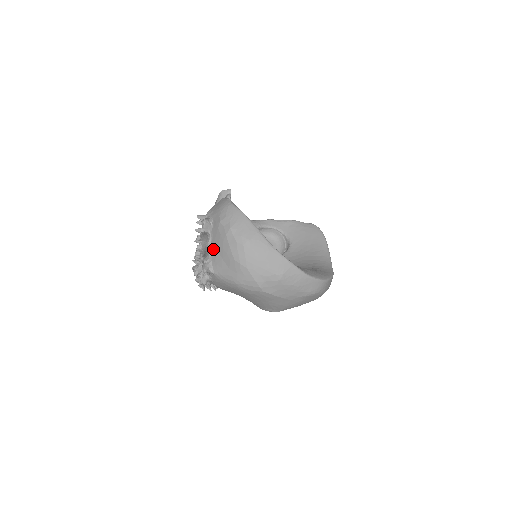
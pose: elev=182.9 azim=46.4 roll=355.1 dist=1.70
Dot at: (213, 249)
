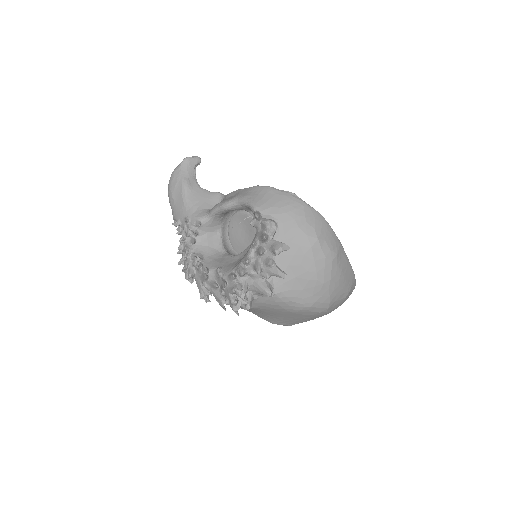
Dot at: (279, 263)
